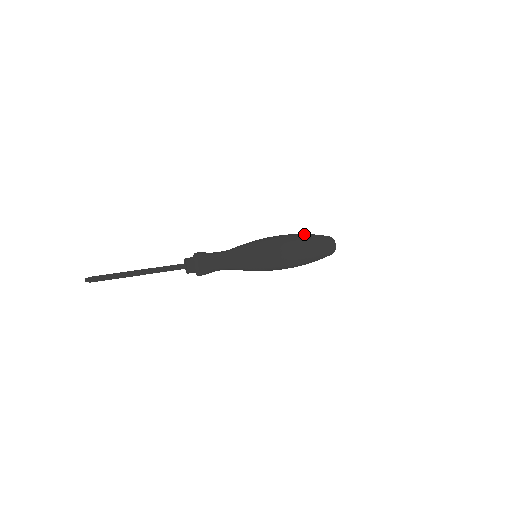
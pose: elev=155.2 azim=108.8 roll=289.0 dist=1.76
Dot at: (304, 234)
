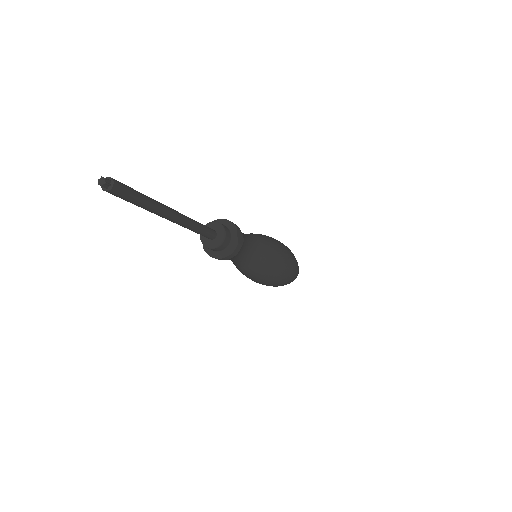
Dot at: occluded
